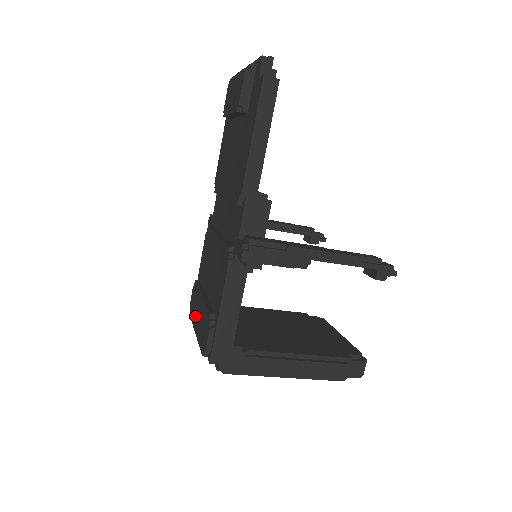
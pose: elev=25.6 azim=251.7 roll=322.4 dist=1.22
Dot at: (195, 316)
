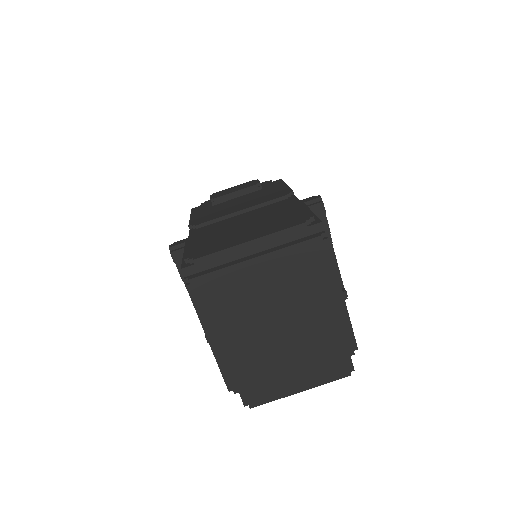
Dot at: (233, 241)
